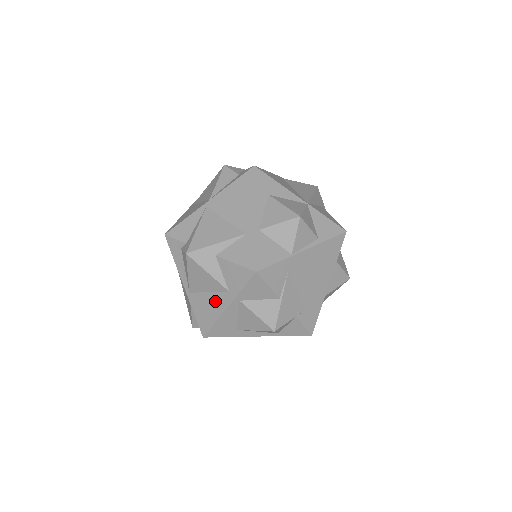
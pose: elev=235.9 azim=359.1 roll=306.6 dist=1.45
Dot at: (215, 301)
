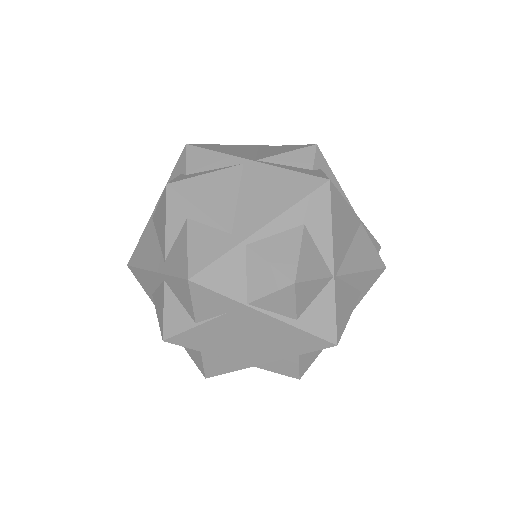
Dot at: (154, 253)
